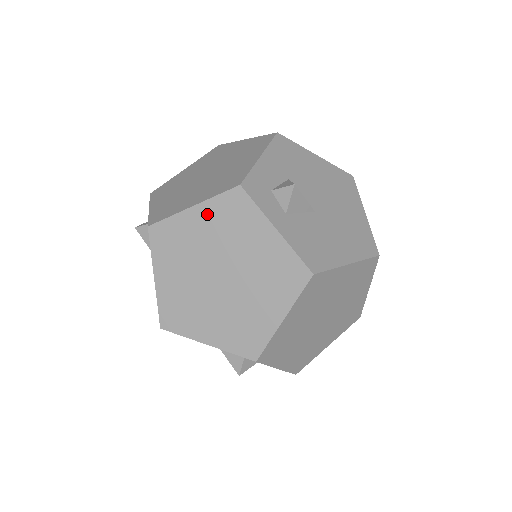
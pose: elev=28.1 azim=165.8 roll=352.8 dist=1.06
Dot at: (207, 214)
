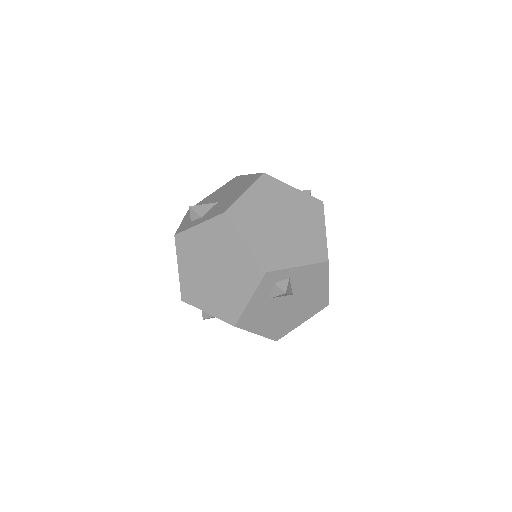
Dot at: (183, 261)
